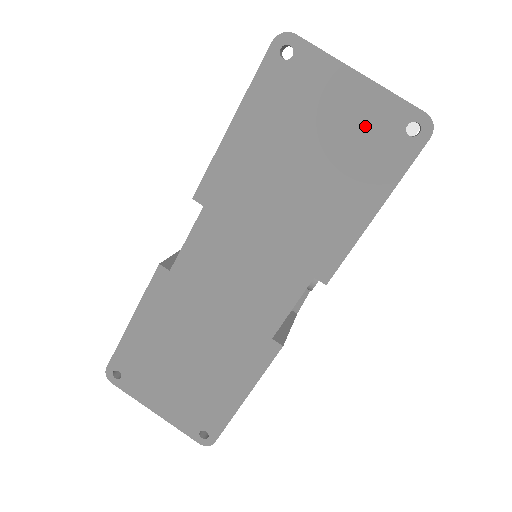
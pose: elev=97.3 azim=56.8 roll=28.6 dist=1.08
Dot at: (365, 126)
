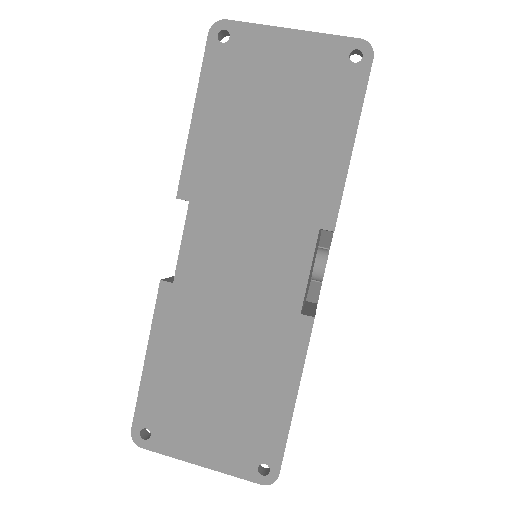
Dot at: (313, 70)
